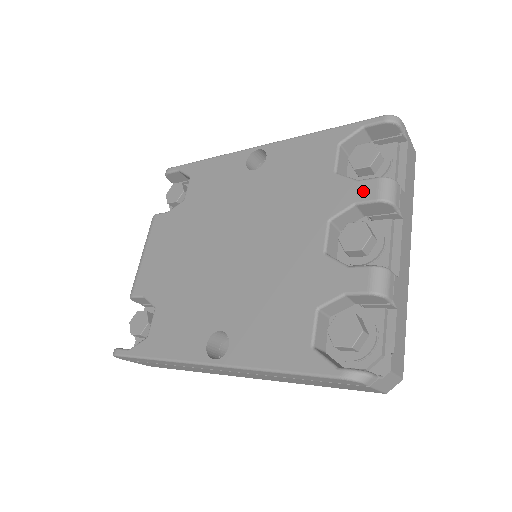
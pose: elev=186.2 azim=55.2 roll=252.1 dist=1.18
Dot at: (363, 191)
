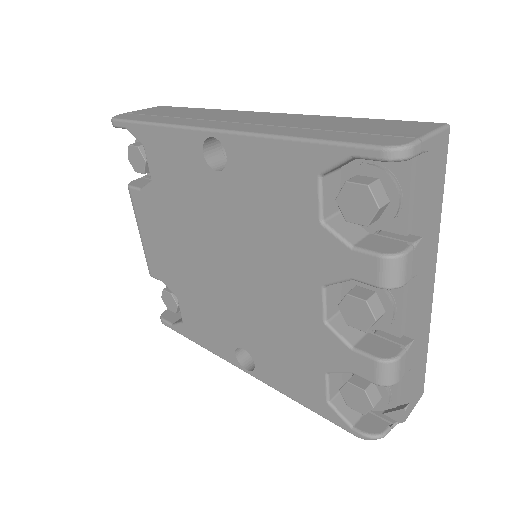
Dot at: (360, 268)
